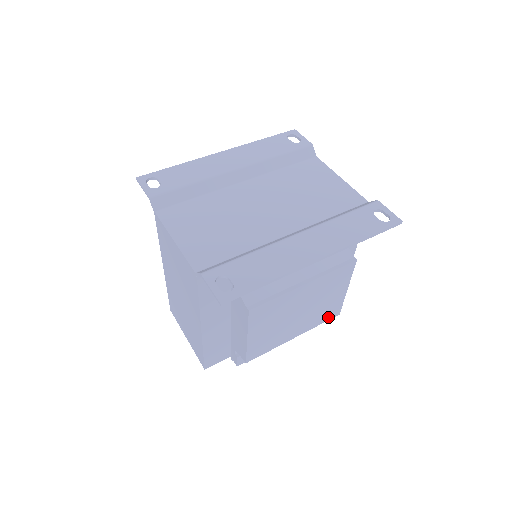
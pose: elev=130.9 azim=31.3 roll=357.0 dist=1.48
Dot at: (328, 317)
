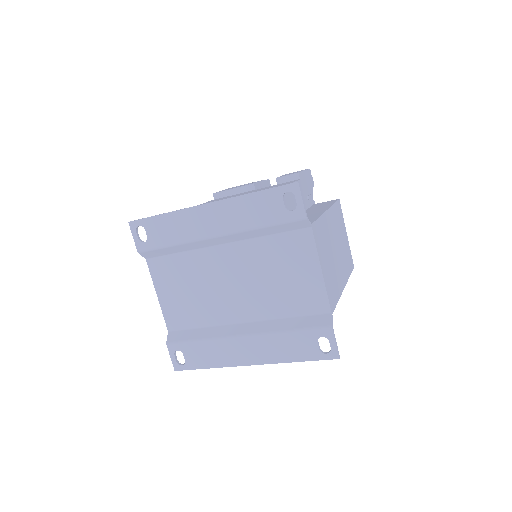
Dot at: occluded
